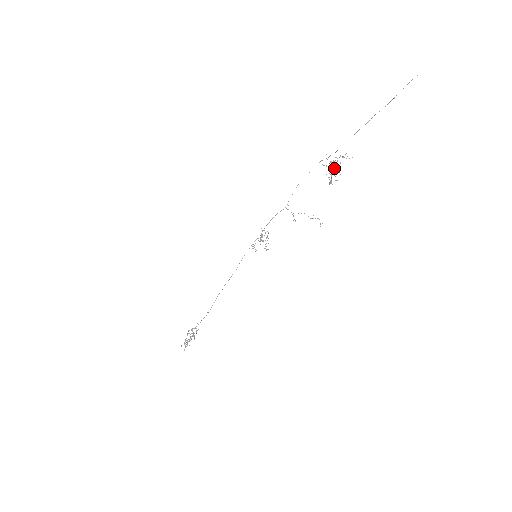
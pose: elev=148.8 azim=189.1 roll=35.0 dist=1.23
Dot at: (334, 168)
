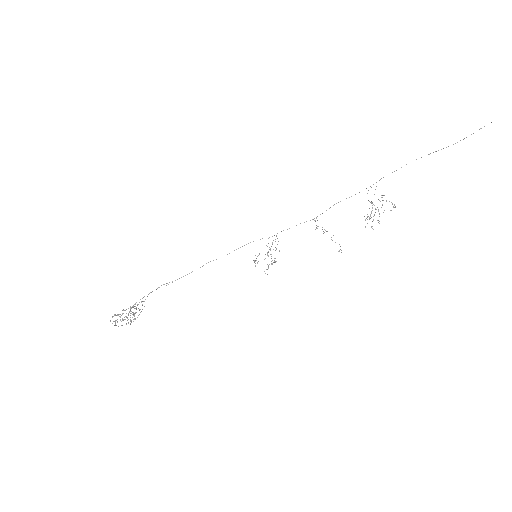
Dot at: (376, 209)
